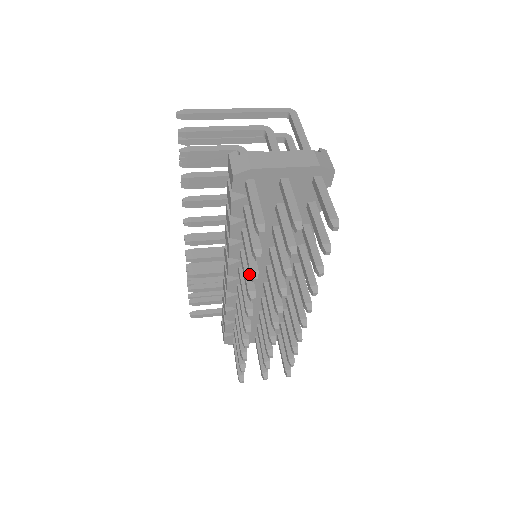
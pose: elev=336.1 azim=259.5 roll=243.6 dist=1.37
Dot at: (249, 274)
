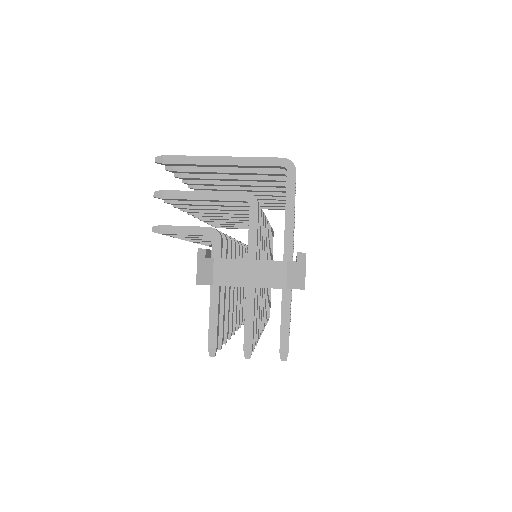
Dot at: occluded
